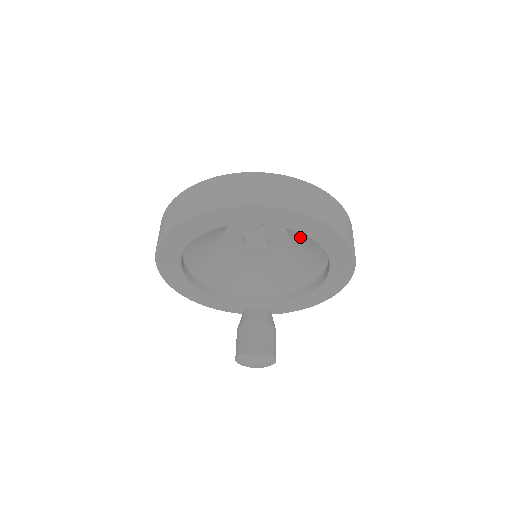
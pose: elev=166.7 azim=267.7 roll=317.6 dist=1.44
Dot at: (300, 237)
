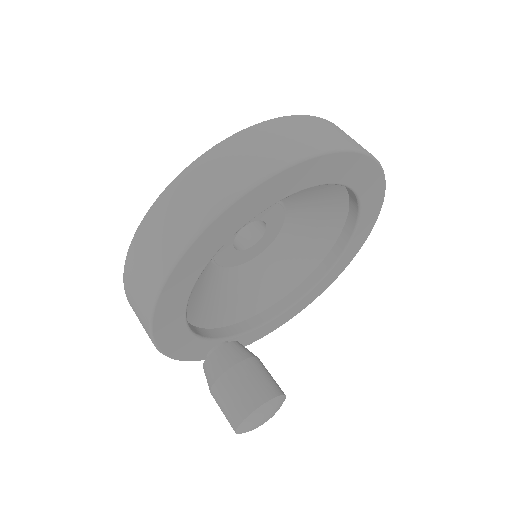
Dot at: (302, 229)
